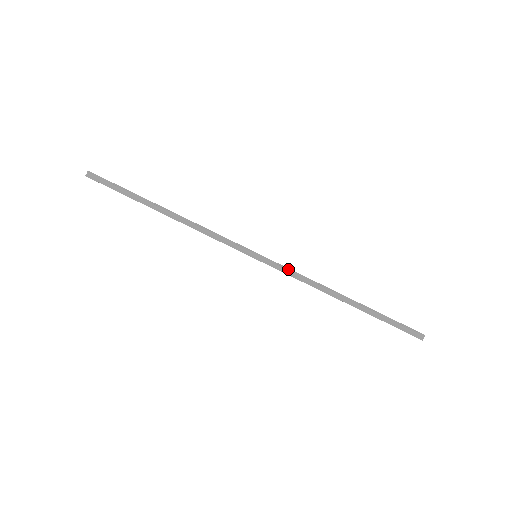
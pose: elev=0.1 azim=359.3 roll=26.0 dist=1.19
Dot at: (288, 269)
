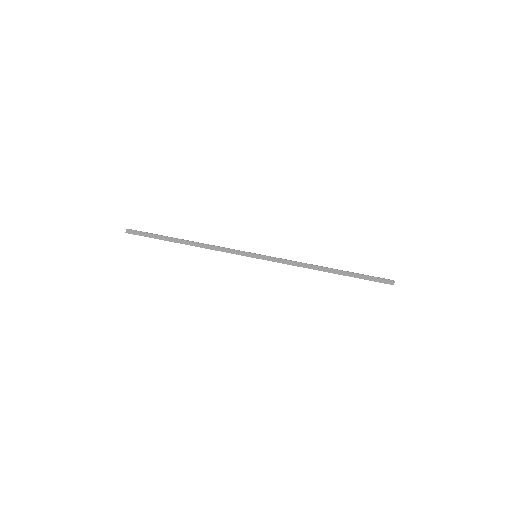
Dot at: (281, 259)
